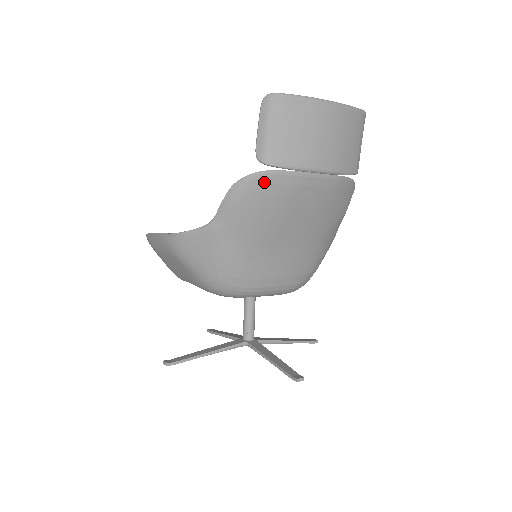
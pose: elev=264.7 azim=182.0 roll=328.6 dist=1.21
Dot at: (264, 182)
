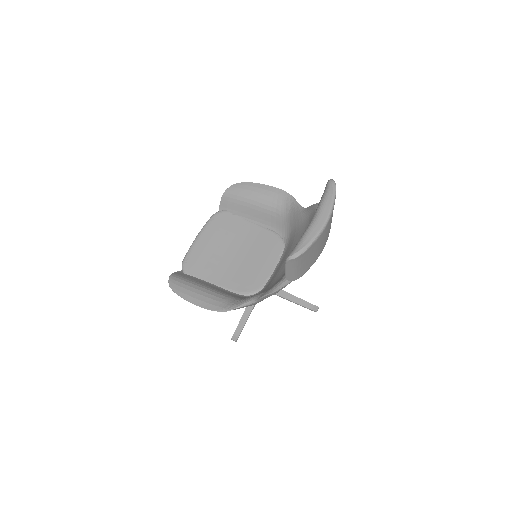
Dot at: occluded
